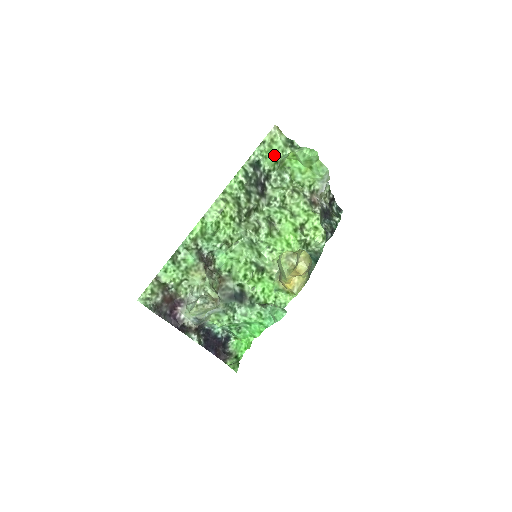
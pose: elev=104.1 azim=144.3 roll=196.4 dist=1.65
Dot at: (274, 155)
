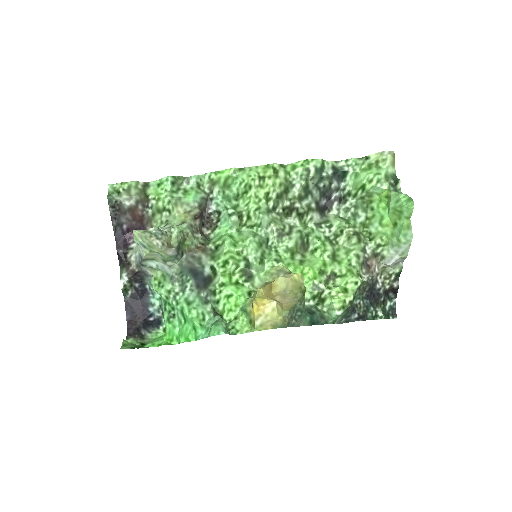
Dot at: (366, 177)
